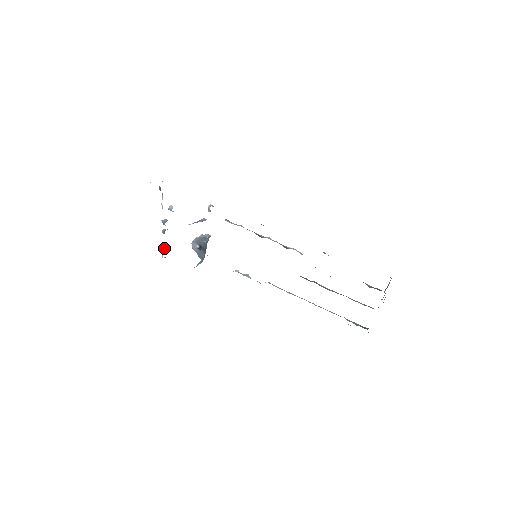
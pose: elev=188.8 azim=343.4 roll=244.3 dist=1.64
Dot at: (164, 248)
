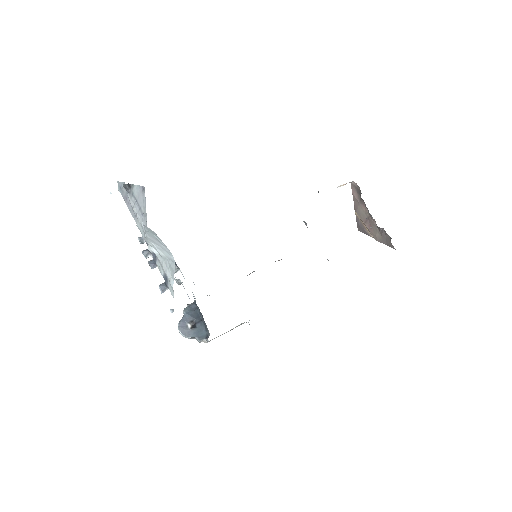
Dot at: (164, 285)
